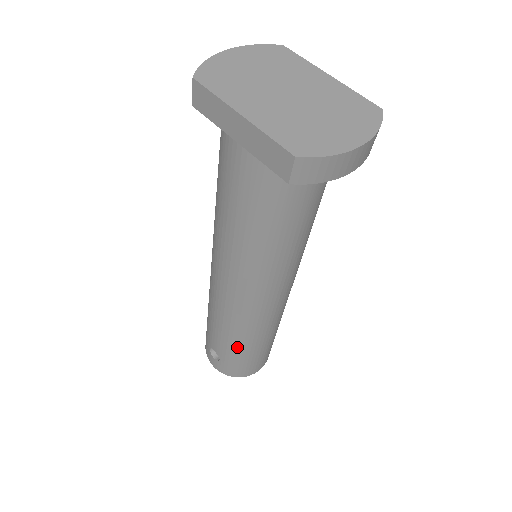
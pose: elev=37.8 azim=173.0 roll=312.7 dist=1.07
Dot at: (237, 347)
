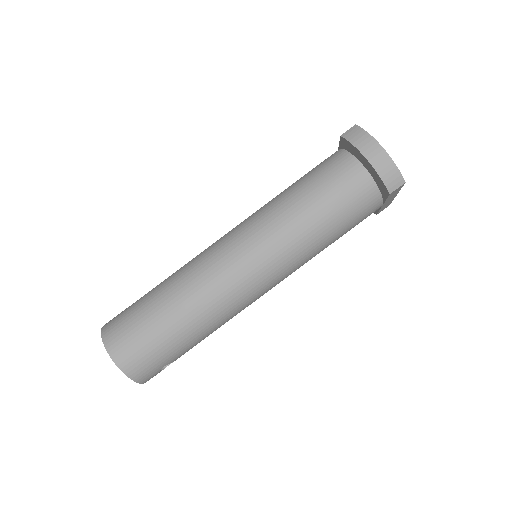
Dot at: (158, 289)
